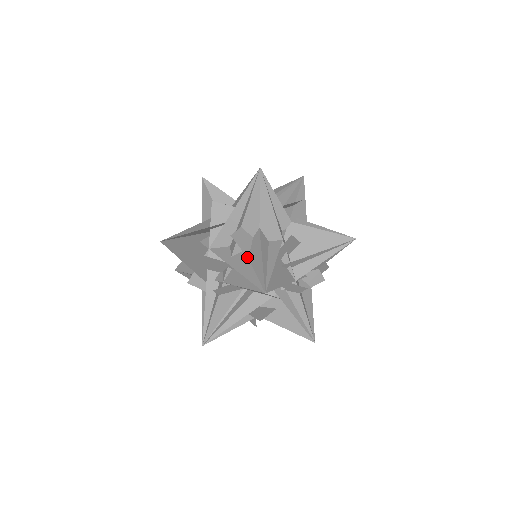
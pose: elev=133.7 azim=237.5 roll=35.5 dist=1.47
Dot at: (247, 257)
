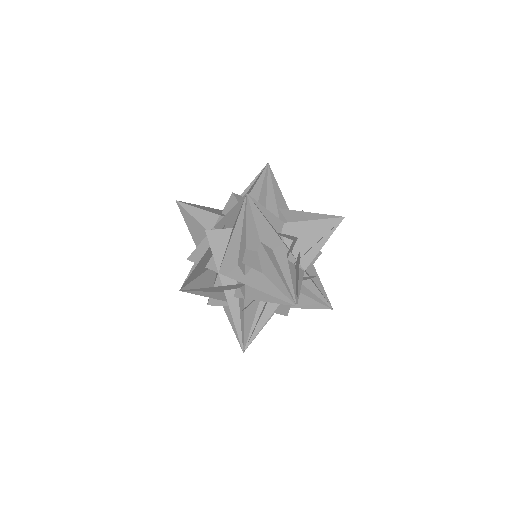
Dot at: (260, 272)
